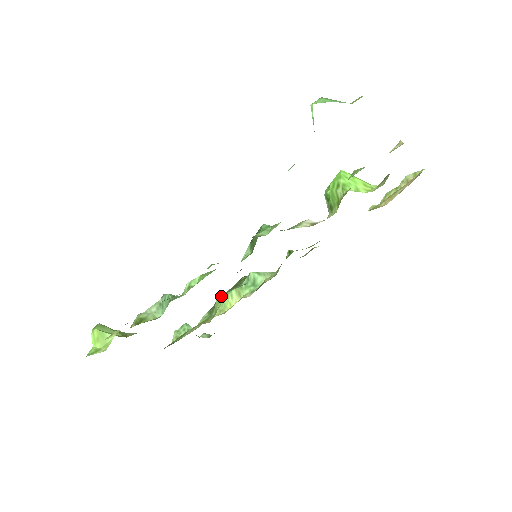
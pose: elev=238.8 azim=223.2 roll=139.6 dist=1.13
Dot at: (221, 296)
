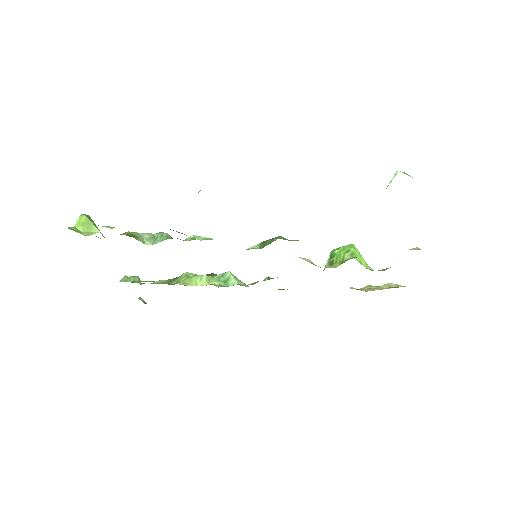
Dot at: (190, 273)
